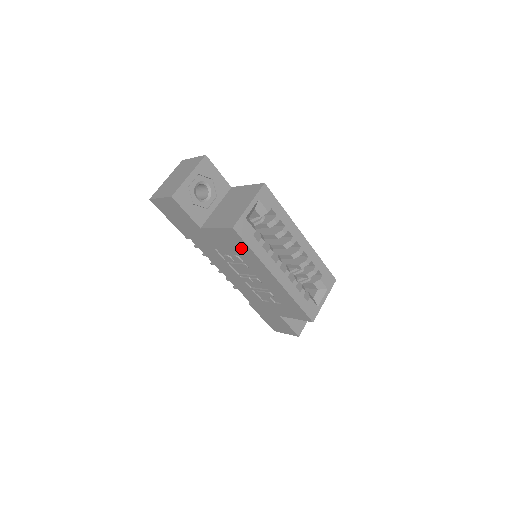
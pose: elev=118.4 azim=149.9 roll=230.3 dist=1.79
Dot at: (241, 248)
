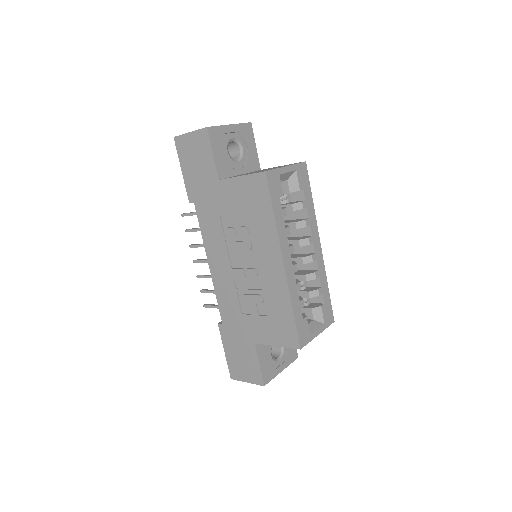
Dot at: (260, 209)
